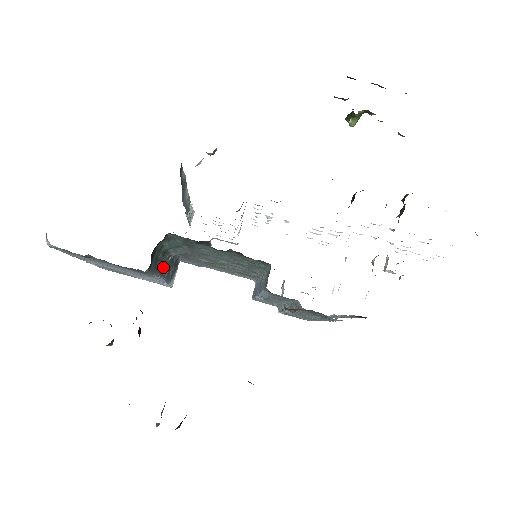
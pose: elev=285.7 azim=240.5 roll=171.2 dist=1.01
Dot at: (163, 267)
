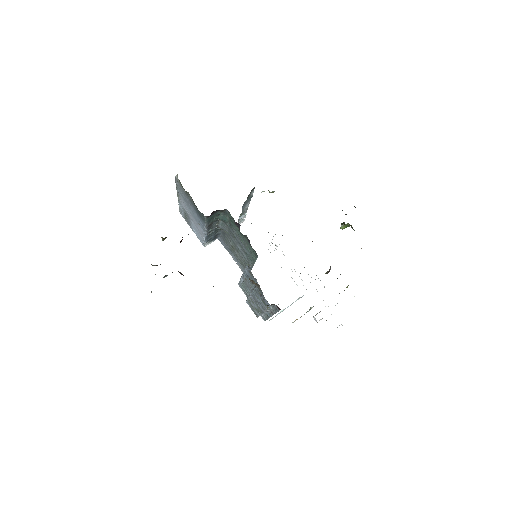
Dot at: (211, 227)
